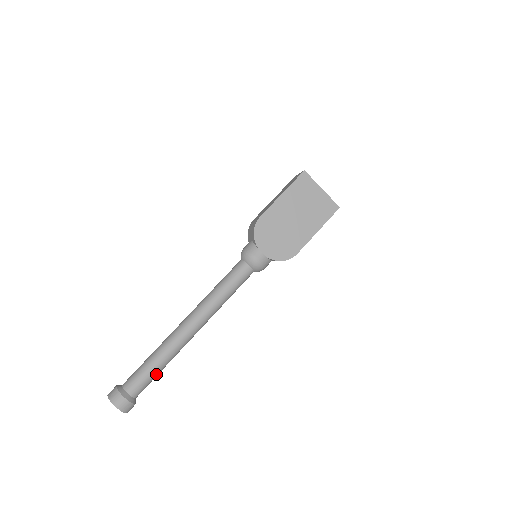
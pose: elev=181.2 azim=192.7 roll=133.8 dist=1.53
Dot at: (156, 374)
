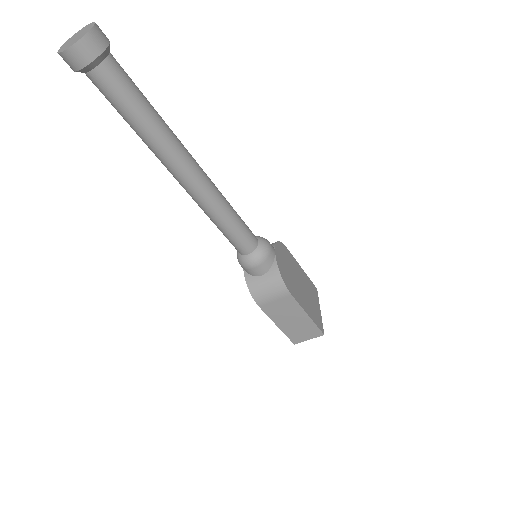
Dot at: (138, 106)
